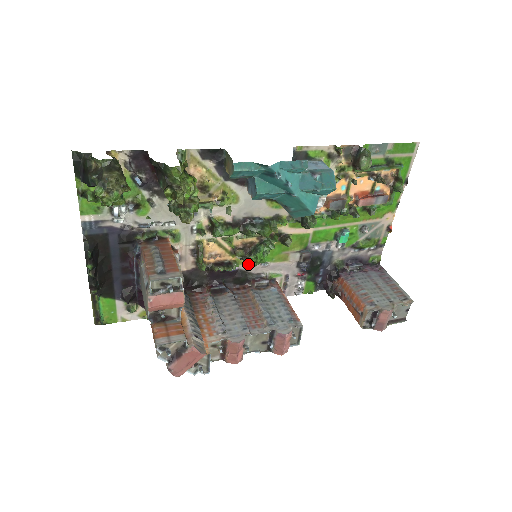
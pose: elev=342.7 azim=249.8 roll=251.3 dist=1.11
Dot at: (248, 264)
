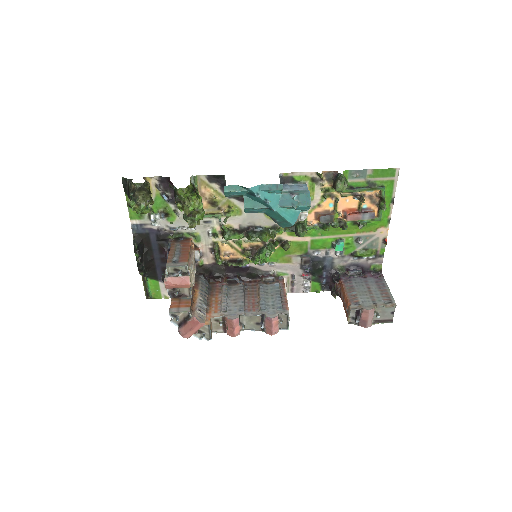
Dot at: (253, 262)
